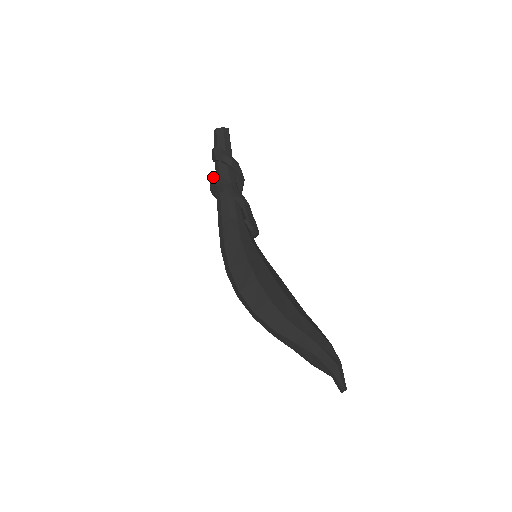
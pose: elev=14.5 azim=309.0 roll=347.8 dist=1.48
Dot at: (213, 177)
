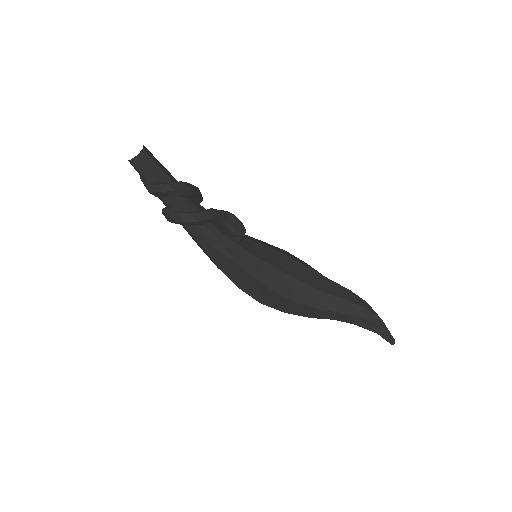
Dot at: (165, 213)
